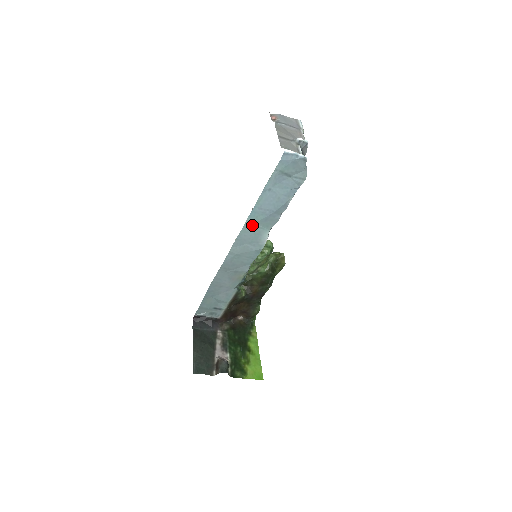
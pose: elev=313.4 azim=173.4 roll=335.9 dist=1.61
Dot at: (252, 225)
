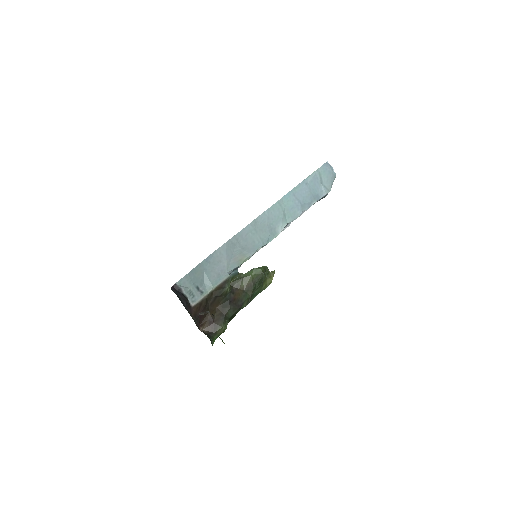
Dot at: (281, 207)
